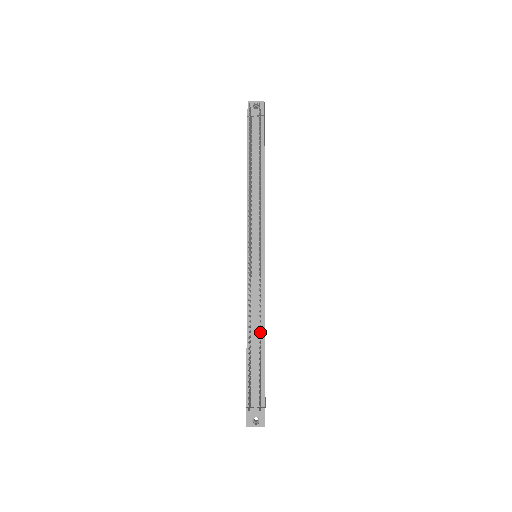
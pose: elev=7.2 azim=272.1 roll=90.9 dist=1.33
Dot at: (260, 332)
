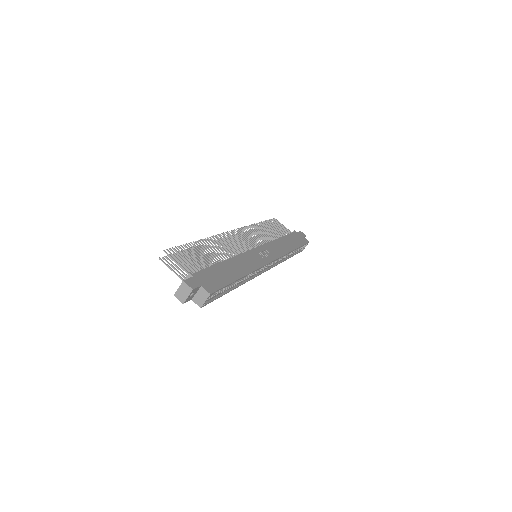
Dot at: (206, 244)
